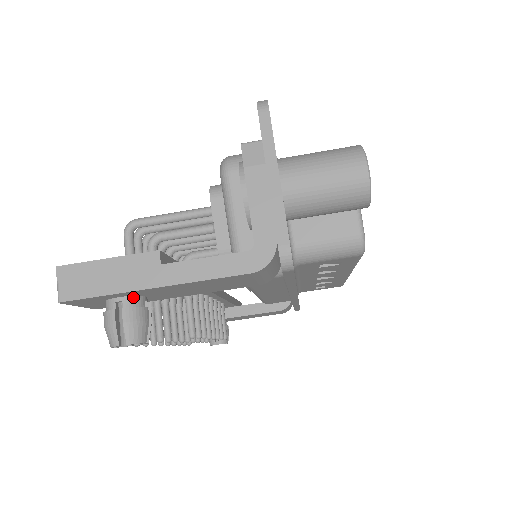
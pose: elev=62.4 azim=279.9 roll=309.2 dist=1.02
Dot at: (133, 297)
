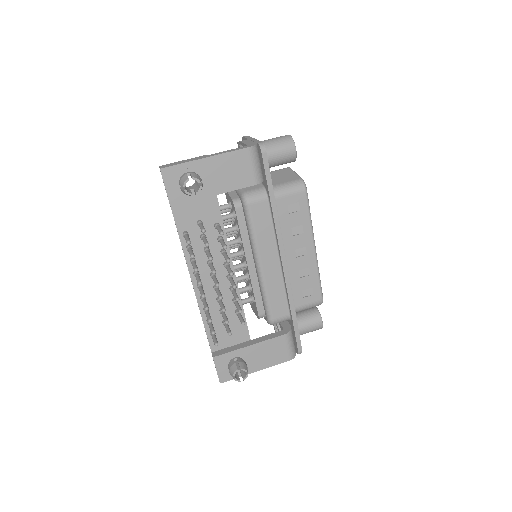
Dot at: occluded
